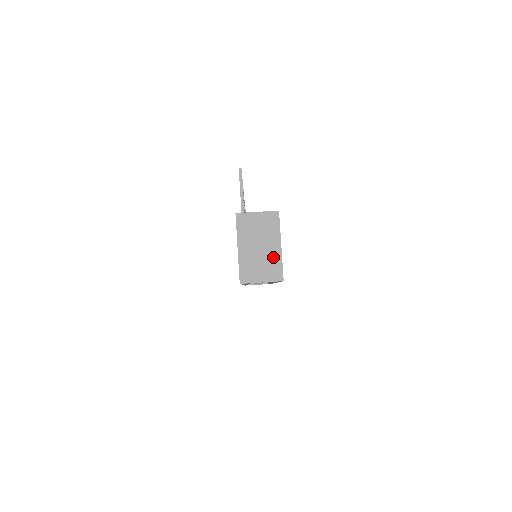
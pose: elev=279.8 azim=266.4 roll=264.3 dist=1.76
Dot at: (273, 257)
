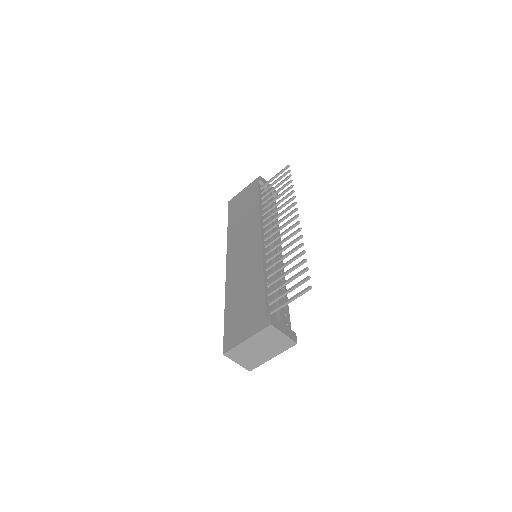
Dot at: (260, 359)
